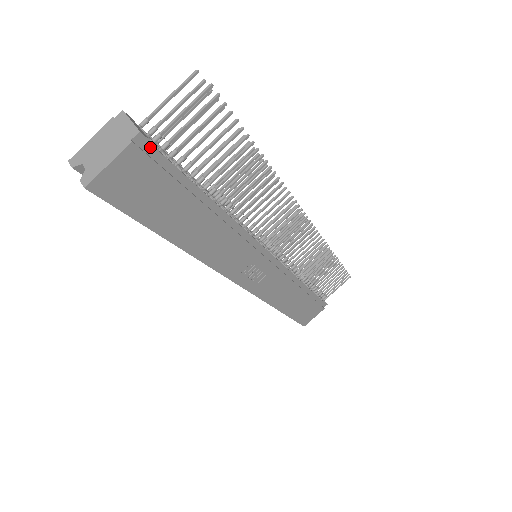
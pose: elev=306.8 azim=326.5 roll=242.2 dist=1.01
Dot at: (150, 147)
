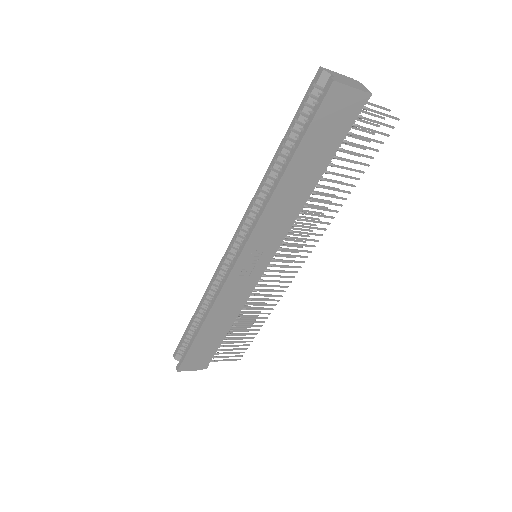
Dot at: (362, 107)
